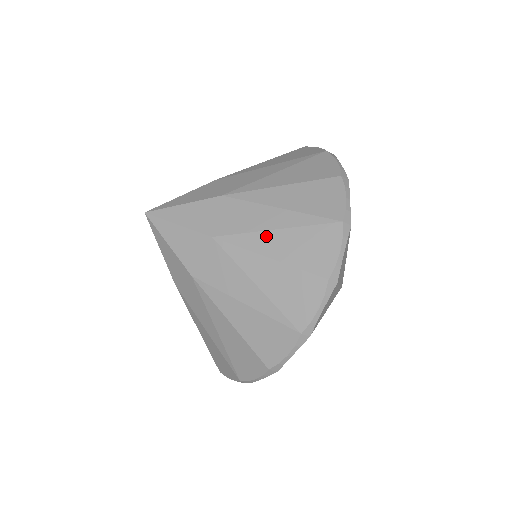
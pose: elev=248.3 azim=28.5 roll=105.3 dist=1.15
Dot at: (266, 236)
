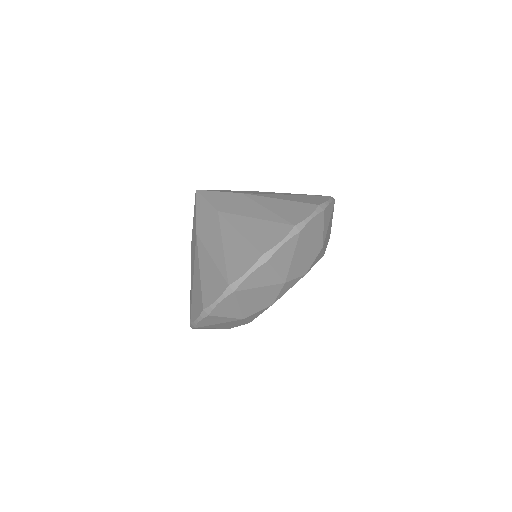
Dot at: (279, 195)
